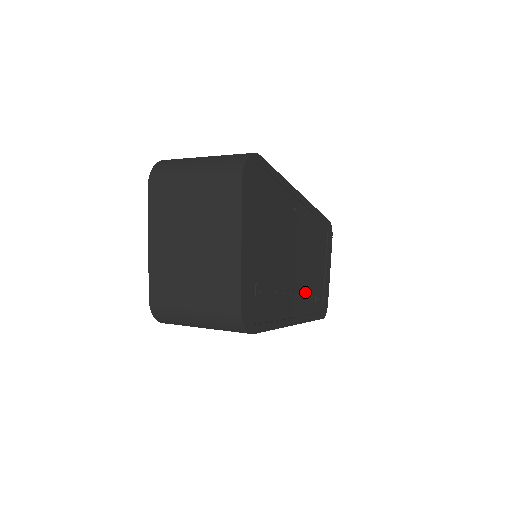
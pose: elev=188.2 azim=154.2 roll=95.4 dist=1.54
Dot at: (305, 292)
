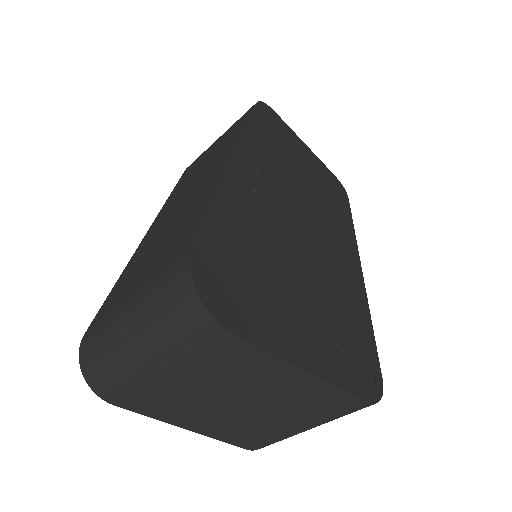
Dot at: (330, 222)
